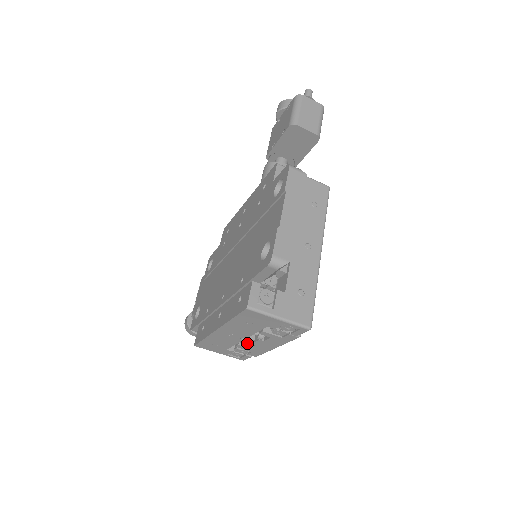
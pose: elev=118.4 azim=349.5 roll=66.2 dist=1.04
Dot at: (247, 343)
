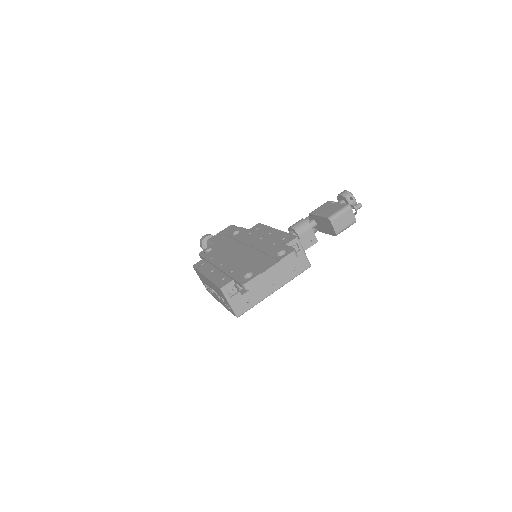
Dot at: occluded
